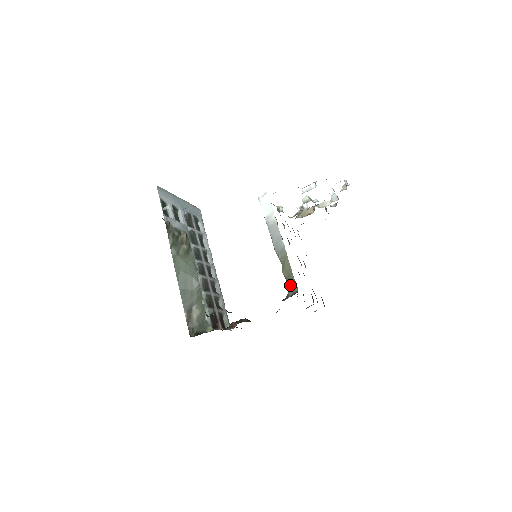
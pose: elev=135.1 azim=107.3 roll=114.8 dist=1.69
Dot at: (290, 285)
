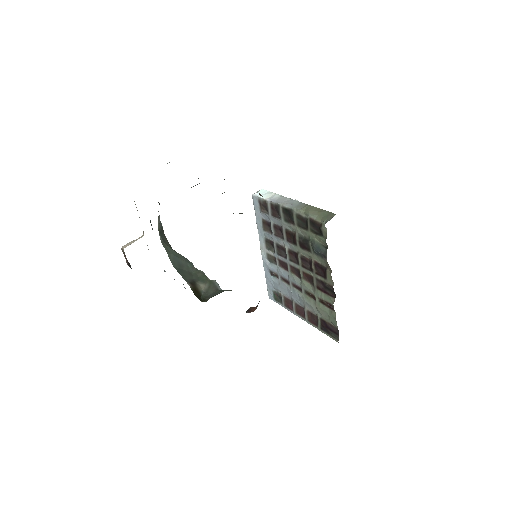
Dot at: (324, 217)
